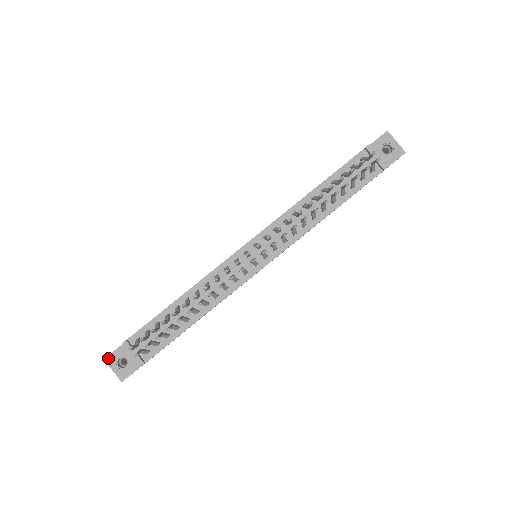
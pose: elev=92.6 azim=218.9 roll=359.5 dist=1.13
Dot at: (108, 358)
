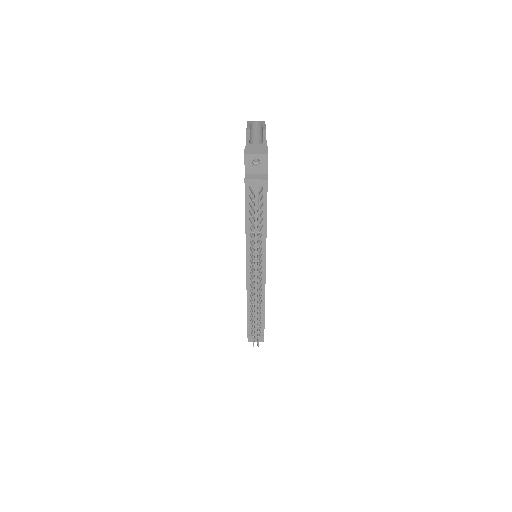
Dot at: (249, 340)
